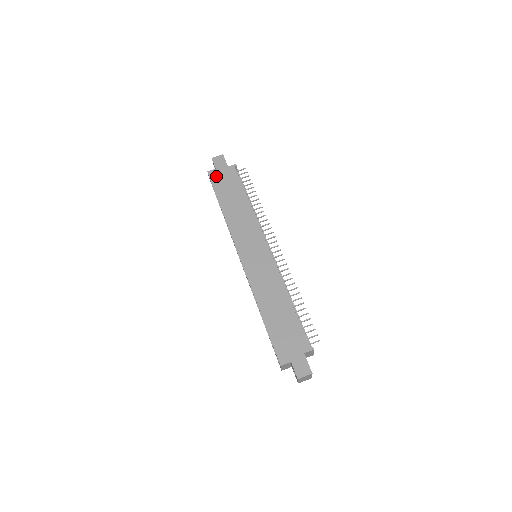
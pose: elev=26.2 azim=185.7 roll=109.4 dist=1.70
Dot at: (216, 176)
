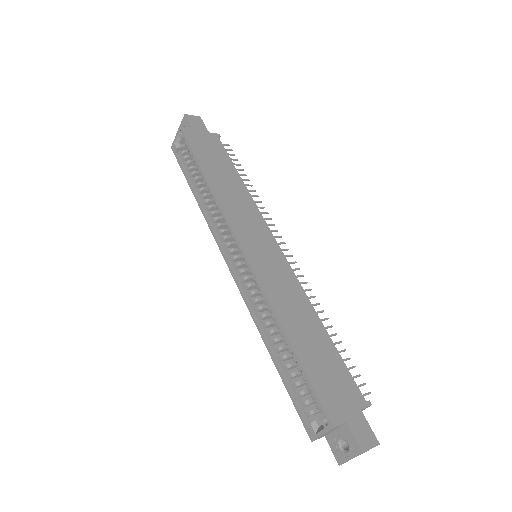
Dot at: (194, 136)
